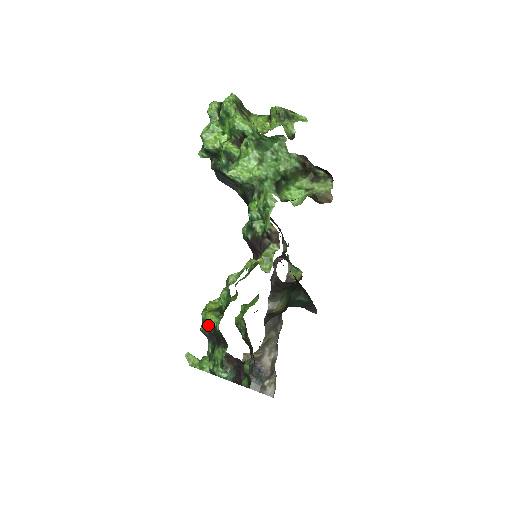
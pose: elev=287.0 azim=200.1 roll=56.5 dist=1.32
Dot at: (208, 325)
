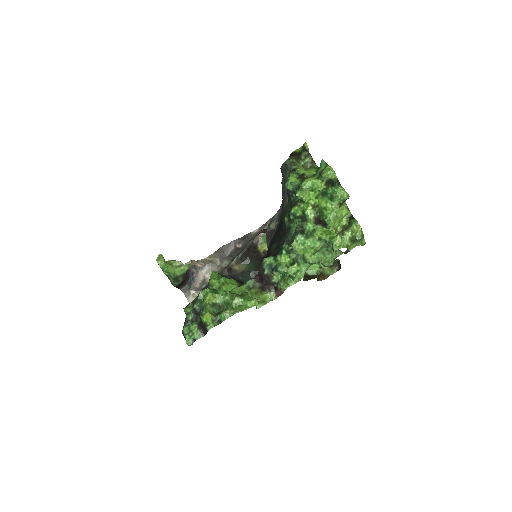
Dot at: (203, 320)
